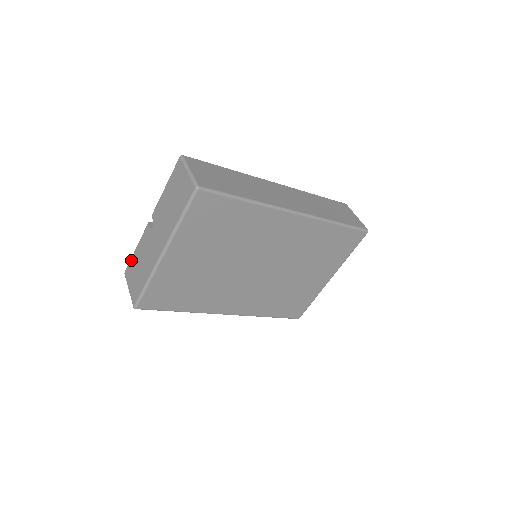
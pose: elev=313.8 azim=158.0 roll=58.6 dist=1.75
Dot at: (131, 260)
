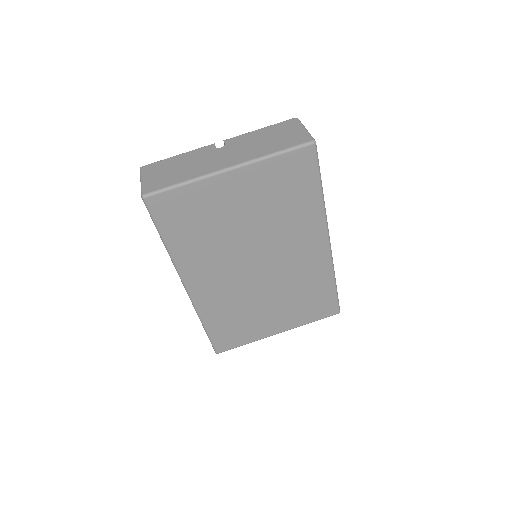
Dot at: (163, 160)
